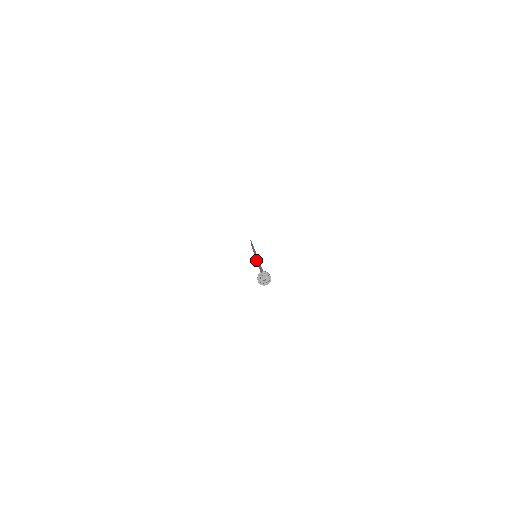
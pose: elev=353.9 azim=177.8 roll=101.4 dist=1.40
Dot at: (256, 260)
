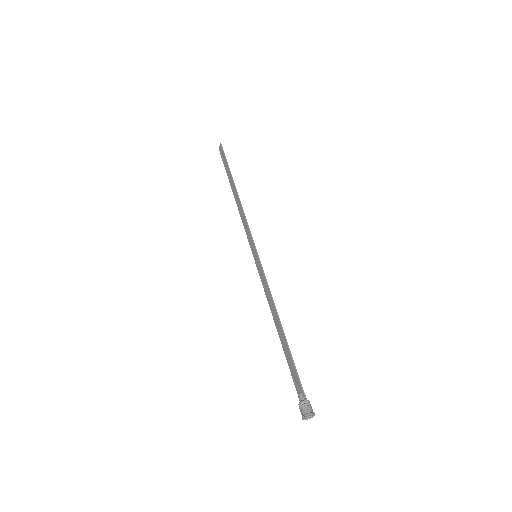
Dot at: (256, 264)
